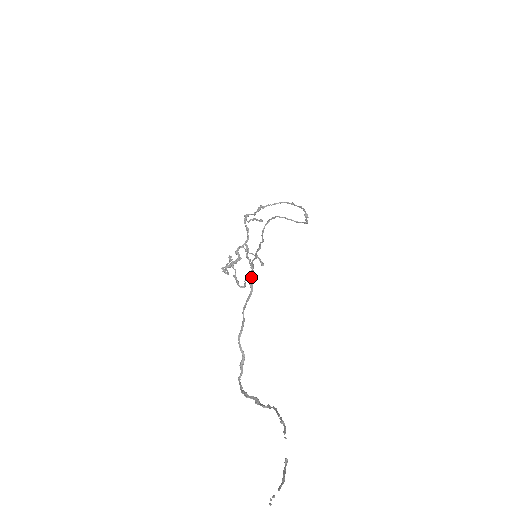
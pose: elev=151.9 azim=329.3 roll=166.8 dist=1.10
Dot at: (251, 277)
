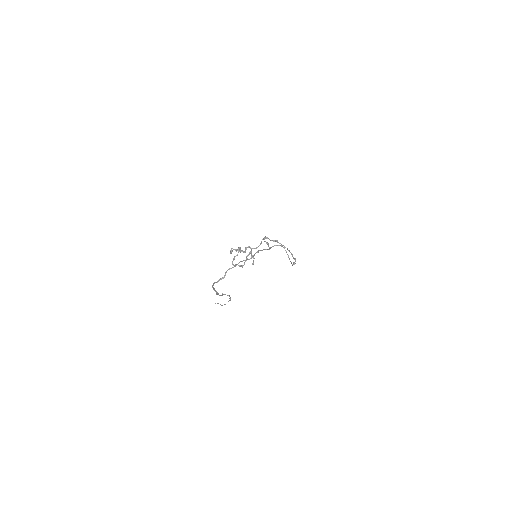
Dot at: (254, 254)
